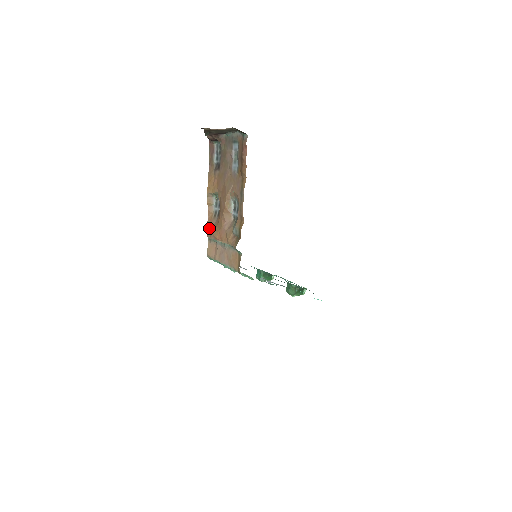
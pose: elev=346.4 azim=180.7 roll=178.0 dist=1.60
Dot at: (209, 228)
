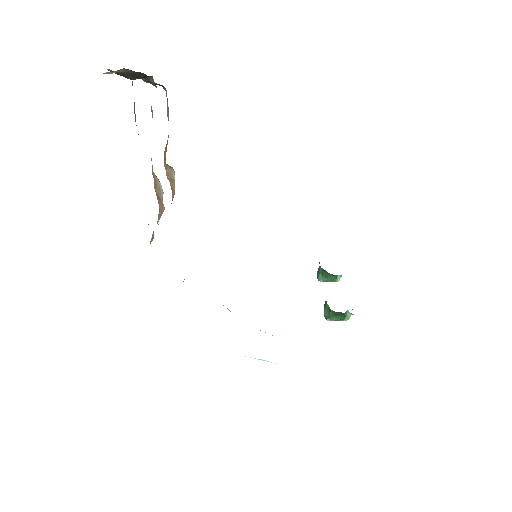
Dot at: occluded
